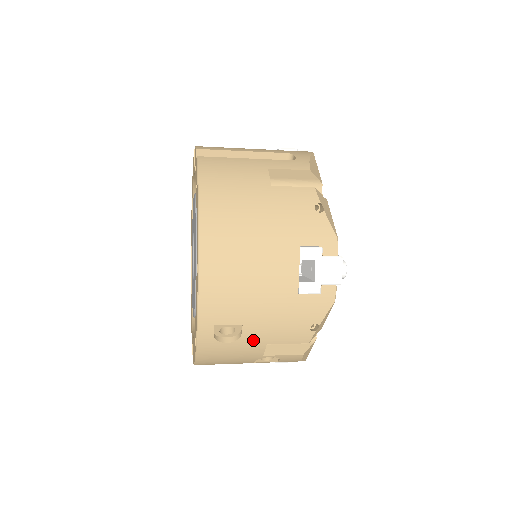
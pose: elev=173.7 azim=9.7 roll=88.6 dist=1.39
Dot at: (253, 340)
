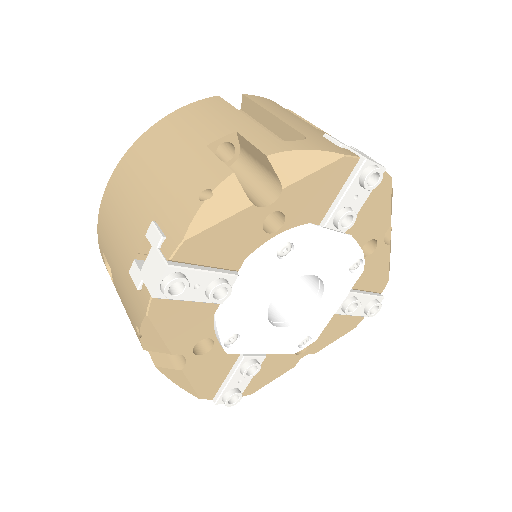
Dot at: occluded
